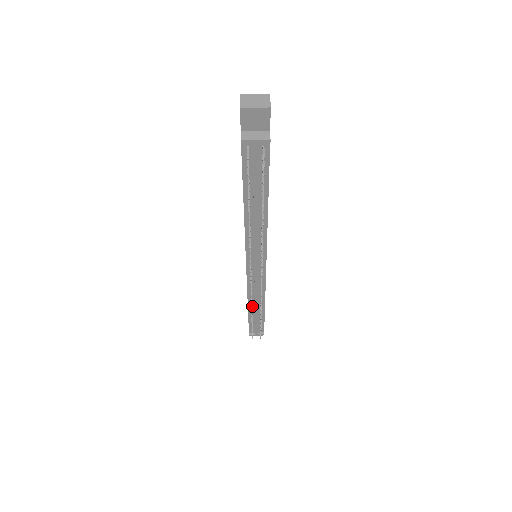
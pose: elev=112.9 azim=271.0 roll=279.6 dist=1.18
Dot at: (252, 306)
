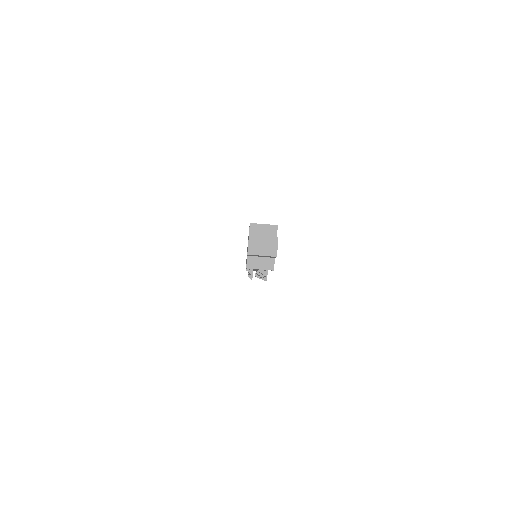
Dot at: occluded
